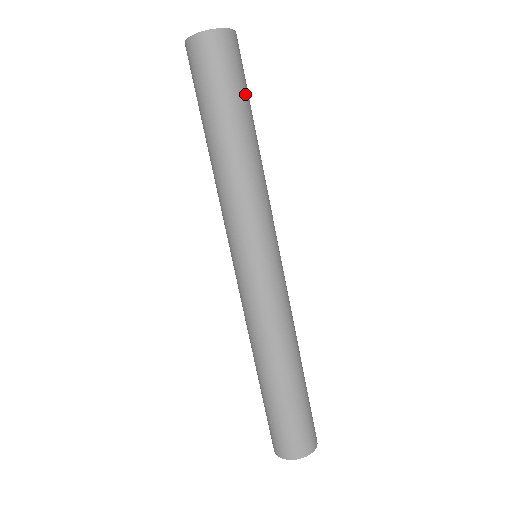
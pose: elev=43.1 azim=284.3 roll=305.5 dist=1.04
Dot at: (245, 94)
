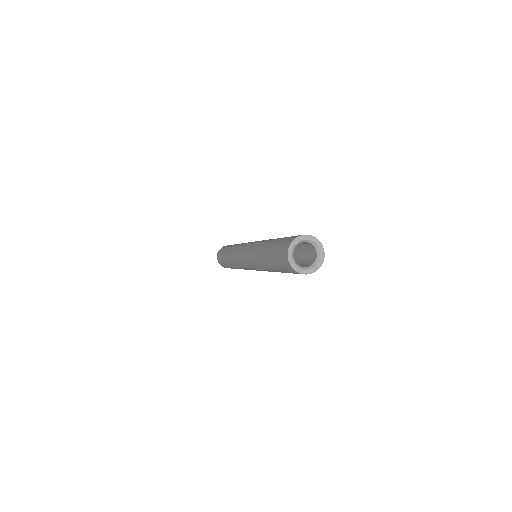
Dot at: occluded
